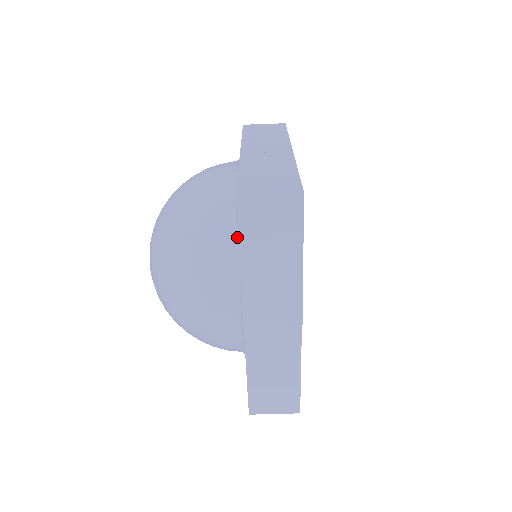
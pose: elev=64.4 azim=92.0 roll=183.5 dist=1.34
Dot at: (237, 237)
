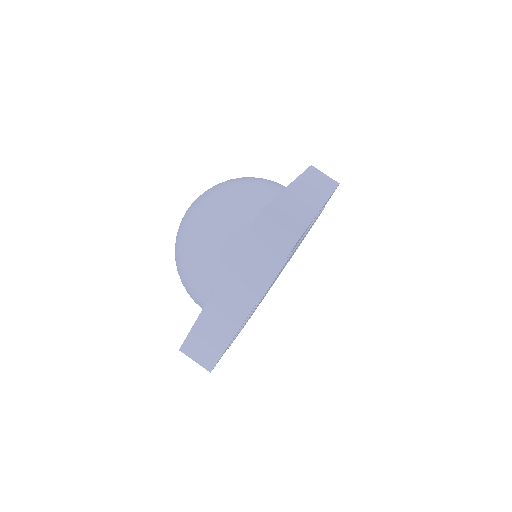
Dot at: occluded
